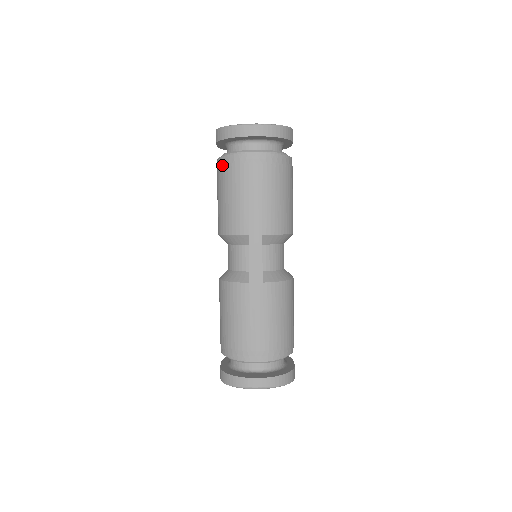
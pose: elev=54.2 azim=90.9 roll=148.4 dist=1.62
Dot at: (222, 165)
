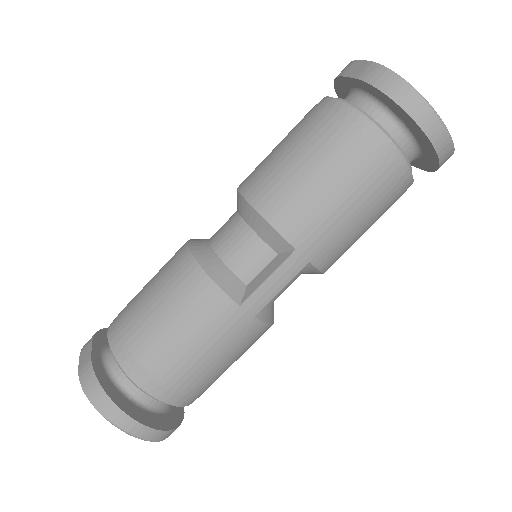
Dot at: (345, 122)
